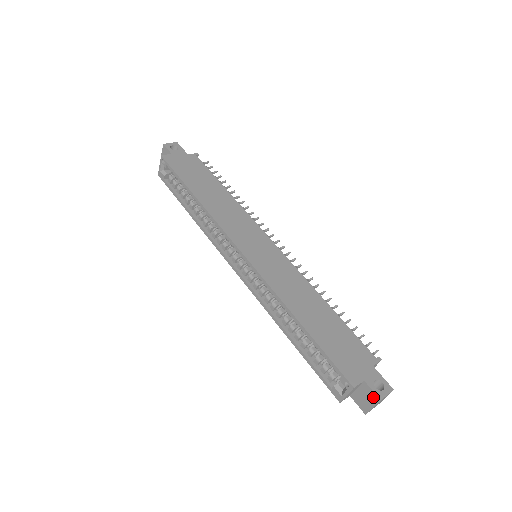
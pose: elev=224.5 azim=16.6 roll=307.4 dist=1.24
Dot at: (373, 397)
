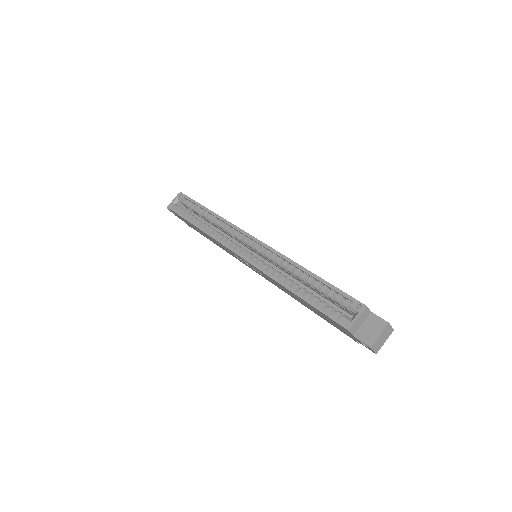
Dot at: (381, 323)
